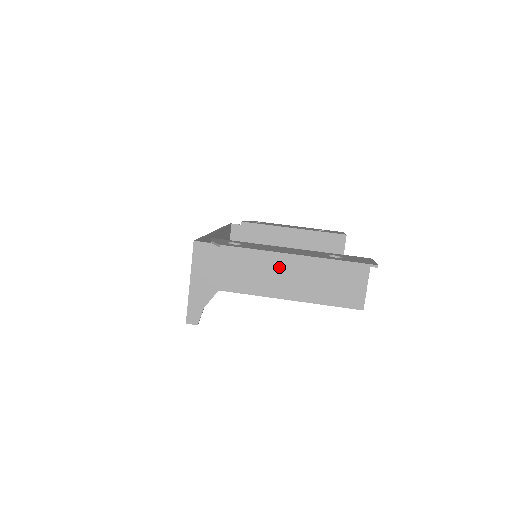
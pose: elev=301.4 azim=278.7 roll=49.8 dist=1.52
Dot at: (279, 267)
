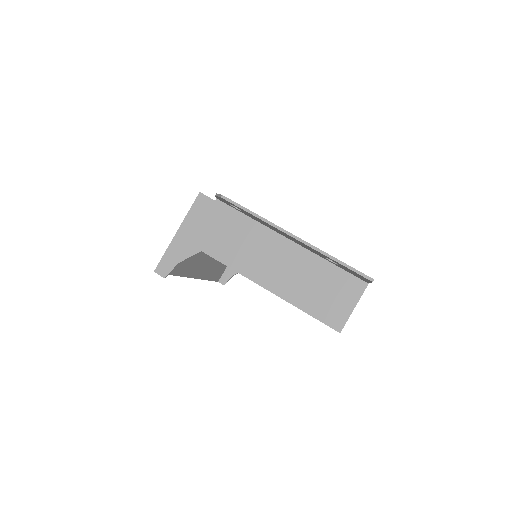
Dot at: (272, 251)
